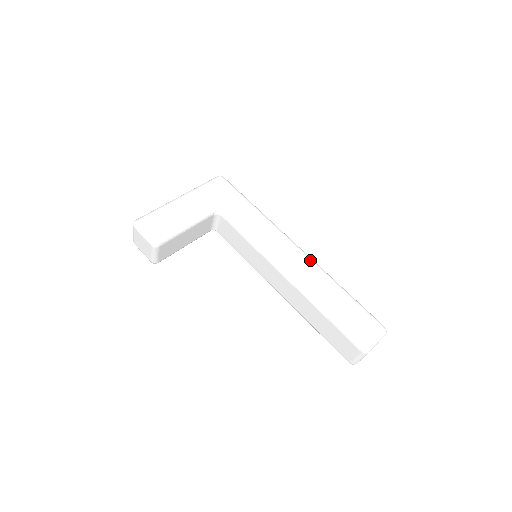
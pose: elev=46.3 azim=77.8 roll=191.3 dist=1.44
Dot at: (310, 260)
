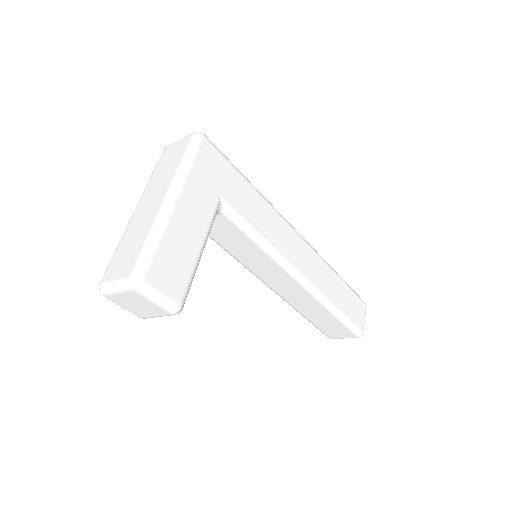
Dot at: (314, 251)
